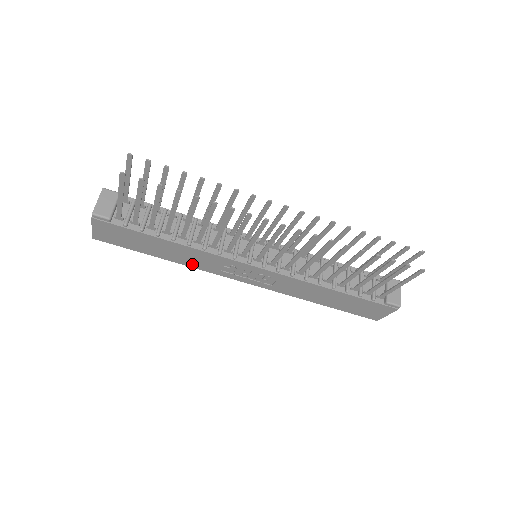
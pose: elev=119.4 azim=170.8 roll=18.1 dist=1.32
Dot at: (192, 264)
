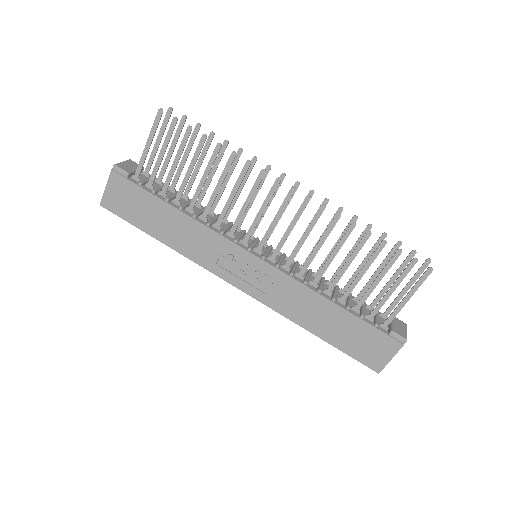
Dot at: (189, 252)
